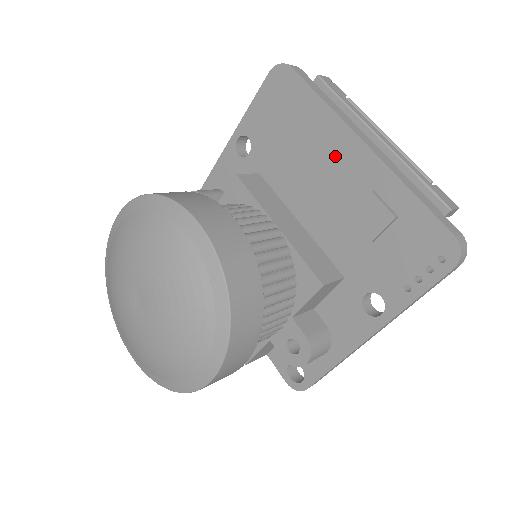
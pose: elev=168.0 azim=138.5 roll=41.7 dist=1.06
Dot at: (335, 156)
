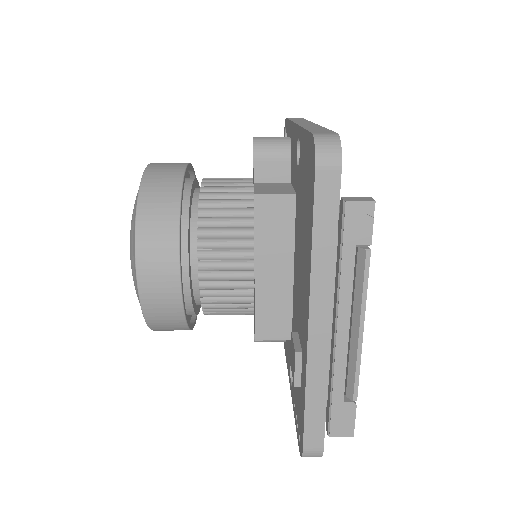
Dot at: (304, 291)
